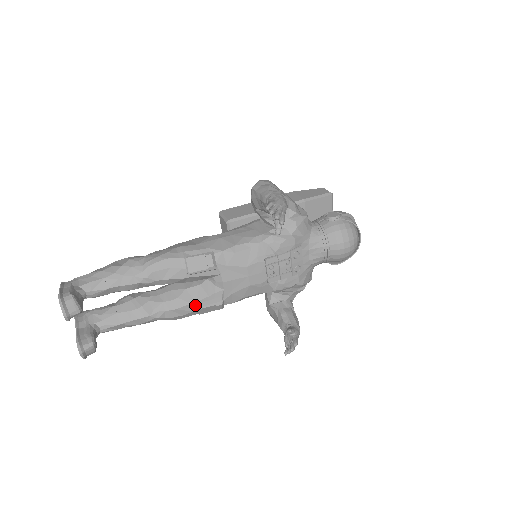
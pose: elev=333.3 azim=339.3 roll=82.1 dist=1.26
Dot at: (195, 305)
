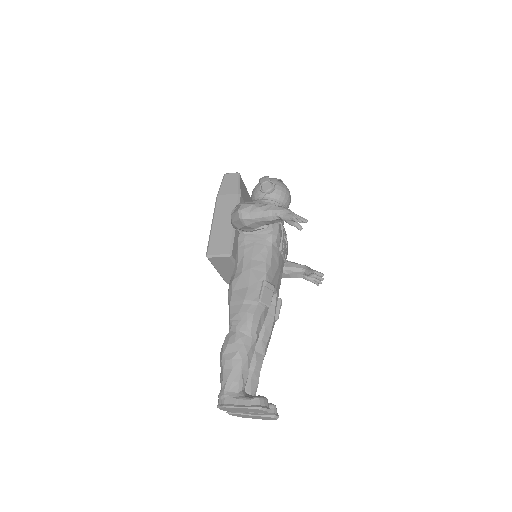
Dot at: (274, 319)
